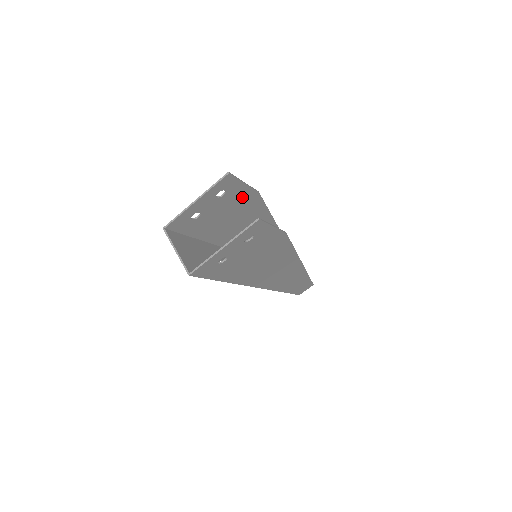
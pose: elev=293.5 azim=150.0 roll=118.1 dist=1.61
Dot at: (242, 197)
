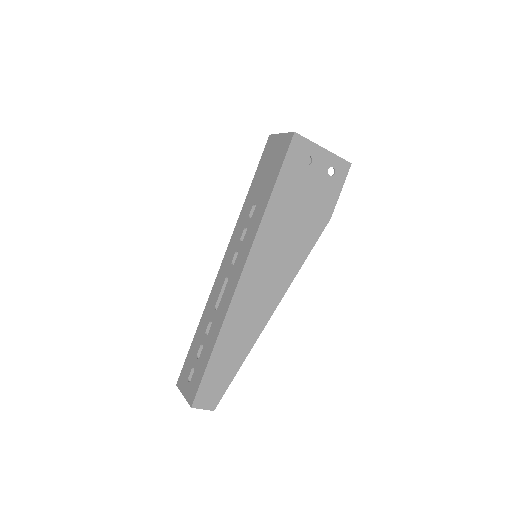
Dot at: occluded
